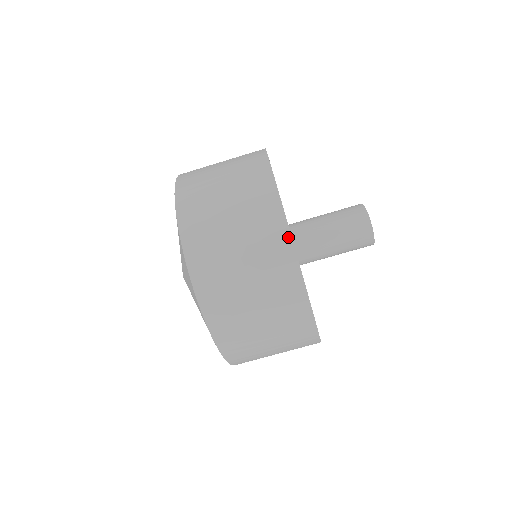
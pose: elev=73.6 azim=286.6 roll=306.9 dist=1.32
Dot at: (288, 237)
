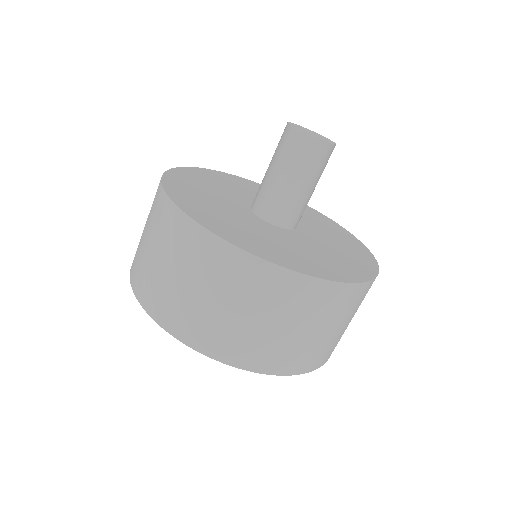
Dot at: (160, 185)
